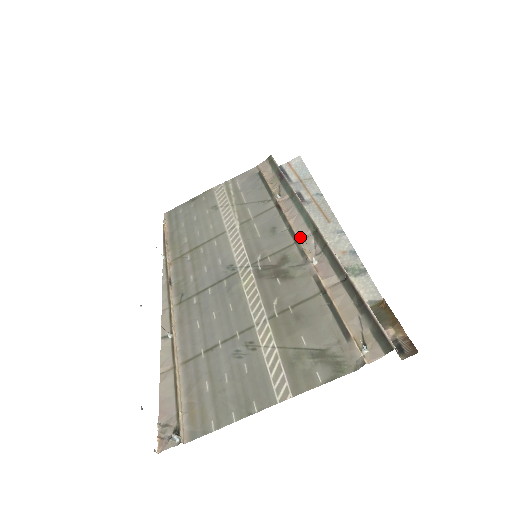
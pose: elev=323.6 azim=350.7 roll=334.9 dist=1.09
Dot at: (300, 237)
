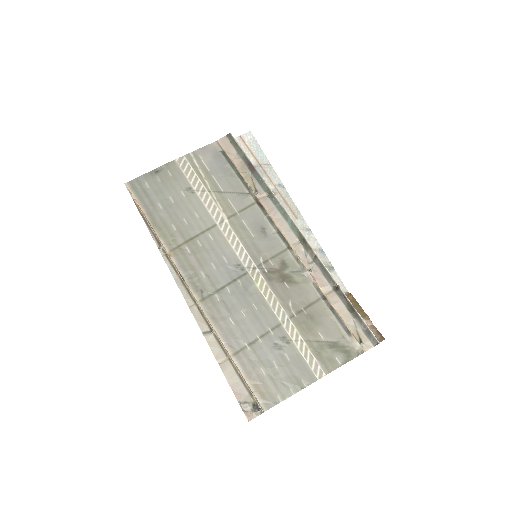
Dot at: (291, 244)
